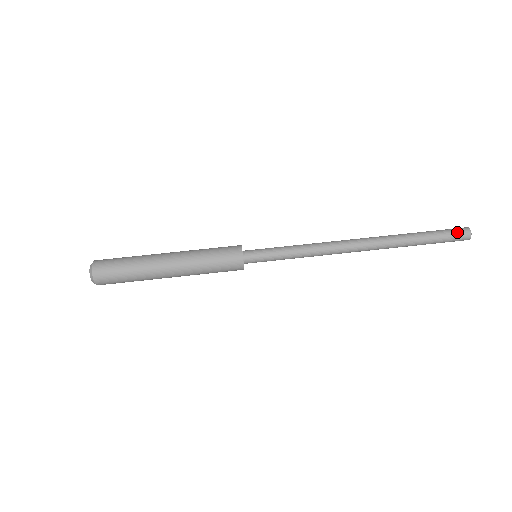
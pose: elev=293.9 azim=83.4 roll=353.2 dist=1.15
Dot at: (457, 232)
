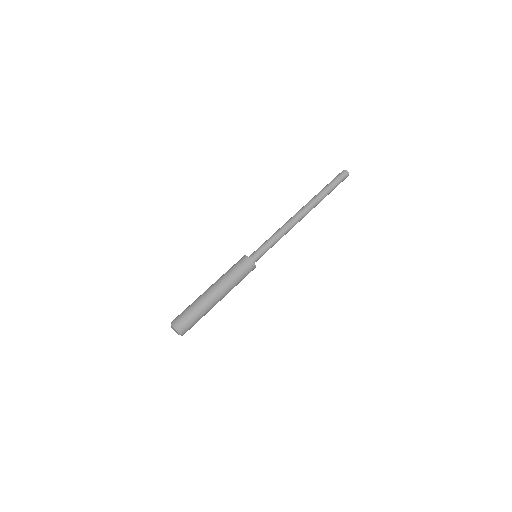
Dot at: (344, 178)
